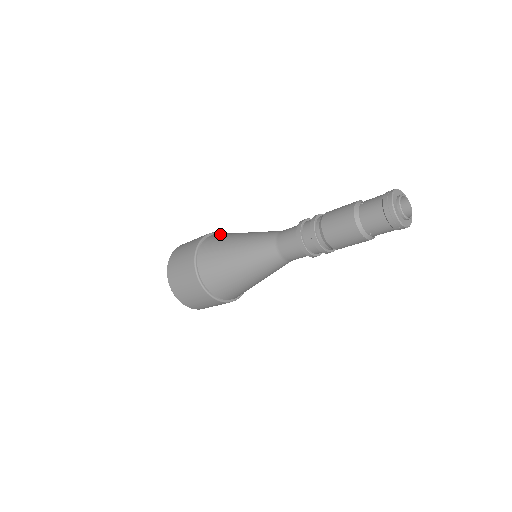
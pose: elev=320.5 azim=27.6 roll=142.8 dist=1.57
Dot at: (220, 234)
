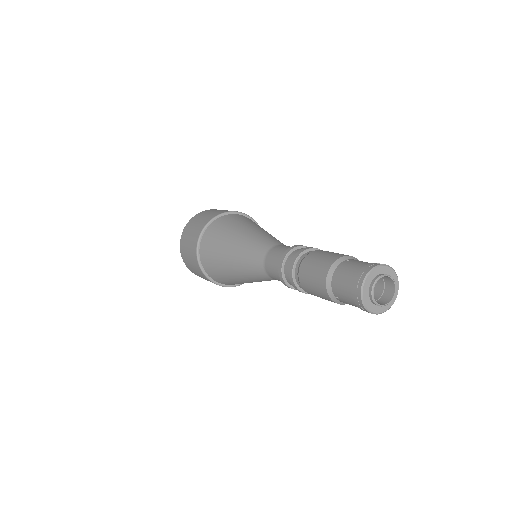
Dot at: (242, 217)
